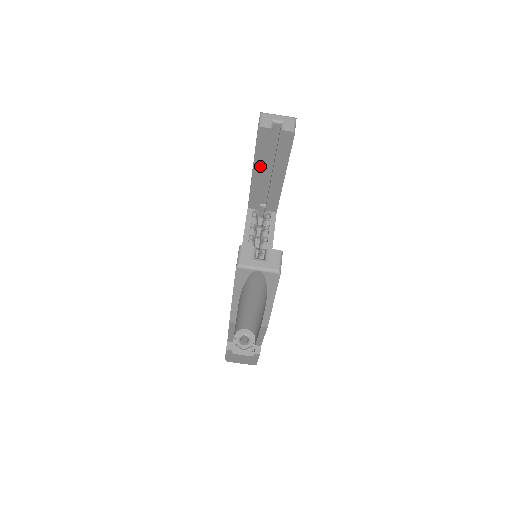
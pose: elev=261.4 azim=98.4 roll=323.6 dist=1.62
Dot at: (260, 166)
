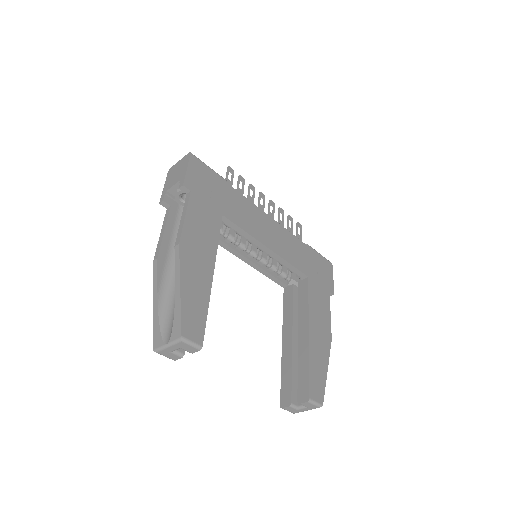
Dot at: occluded
